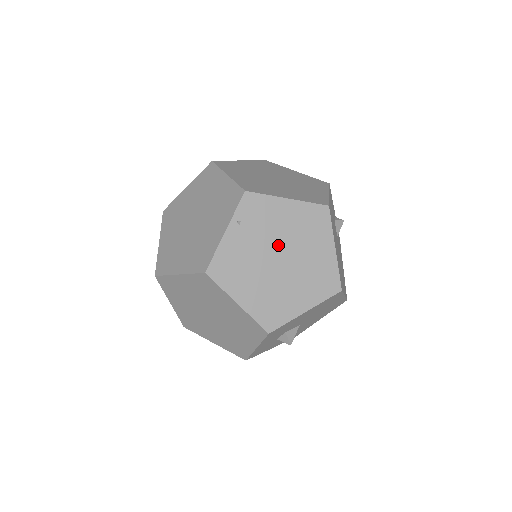
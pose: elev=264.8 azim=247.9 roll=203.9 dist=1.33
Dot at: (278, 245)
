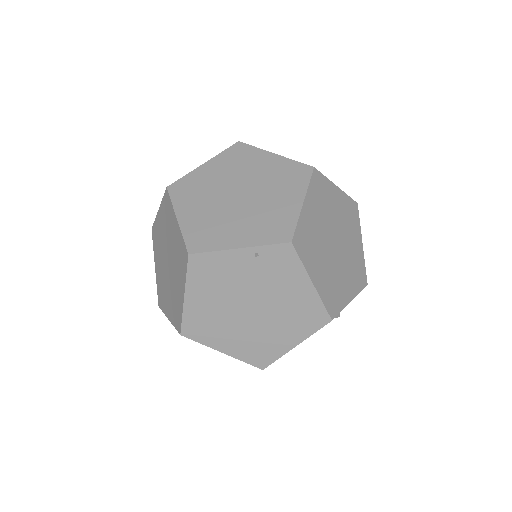
Dot at: (262, 299)
